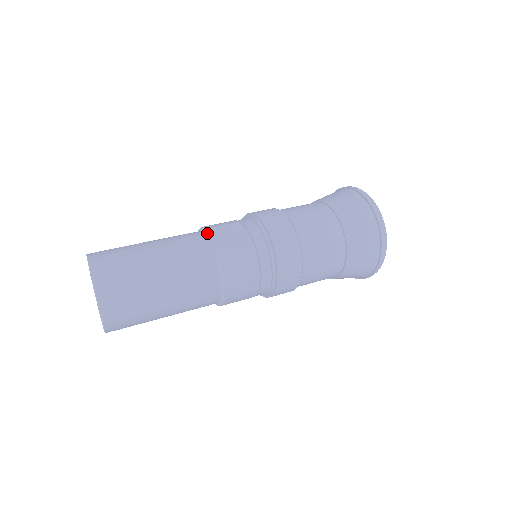
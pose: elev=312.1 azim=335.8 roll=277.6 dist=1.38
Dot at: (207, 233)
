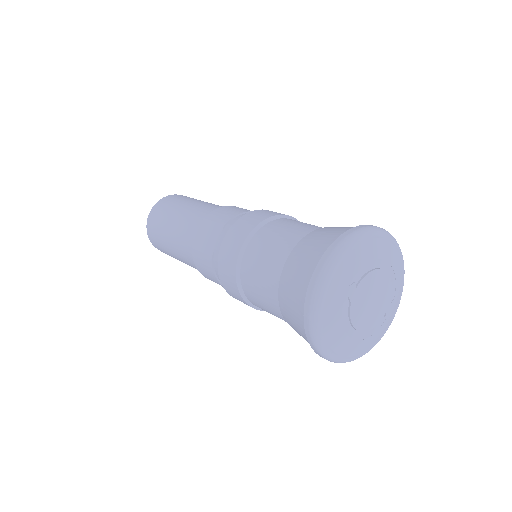
Dot at: (201, 224)
